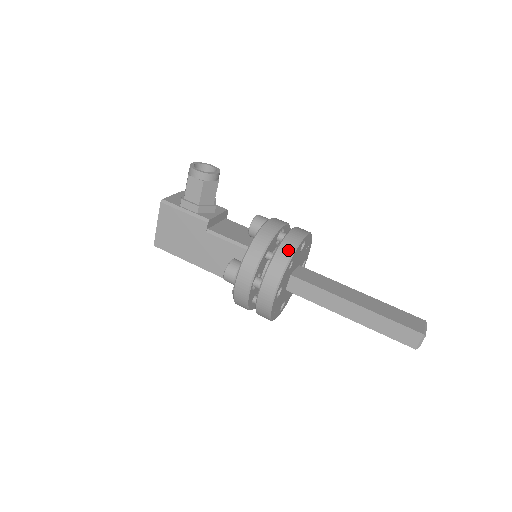
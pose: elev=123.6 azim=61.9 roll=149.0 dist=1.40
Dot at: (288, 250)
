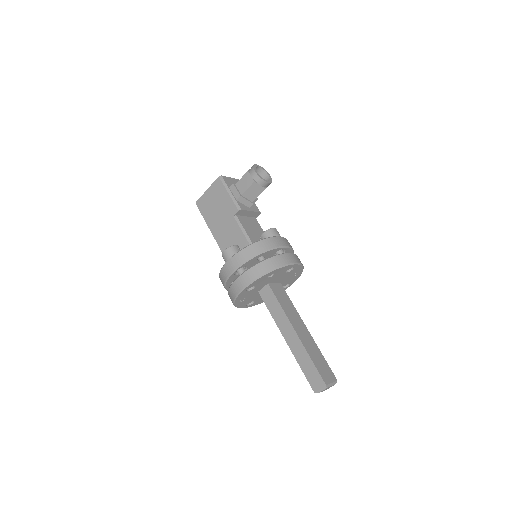
Dot at: (275, 264)
